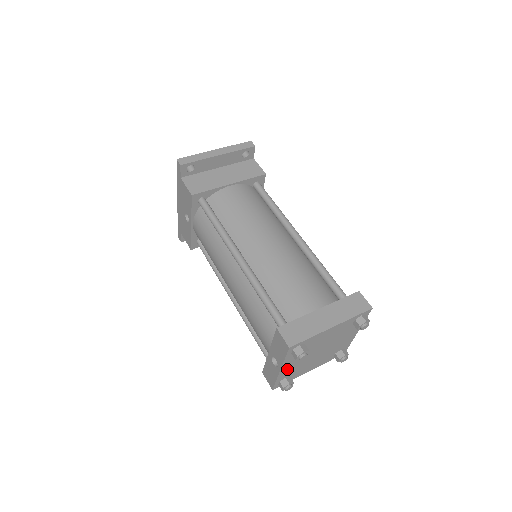
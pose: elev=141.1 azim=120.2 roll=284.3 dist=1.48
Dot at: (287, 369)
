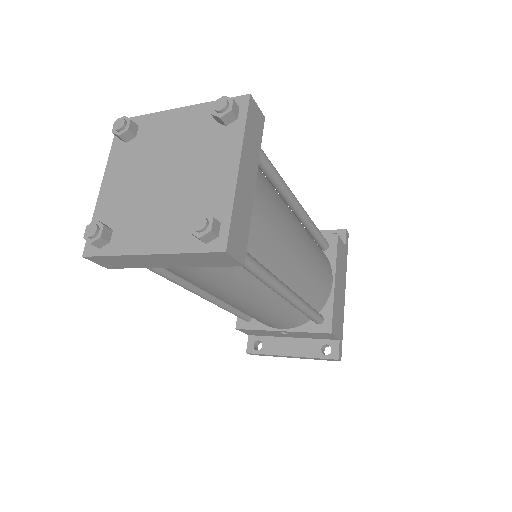
Dot at: (111, 193)
